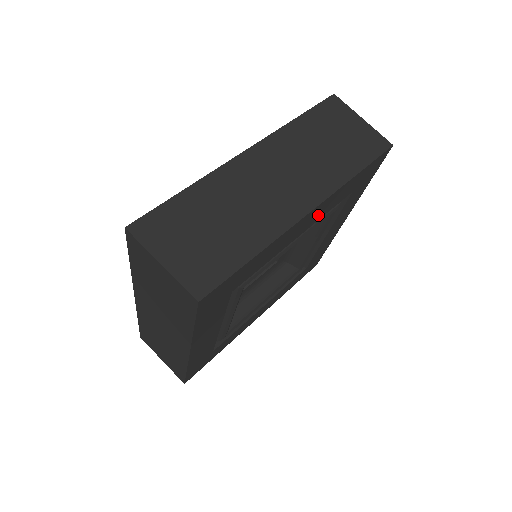
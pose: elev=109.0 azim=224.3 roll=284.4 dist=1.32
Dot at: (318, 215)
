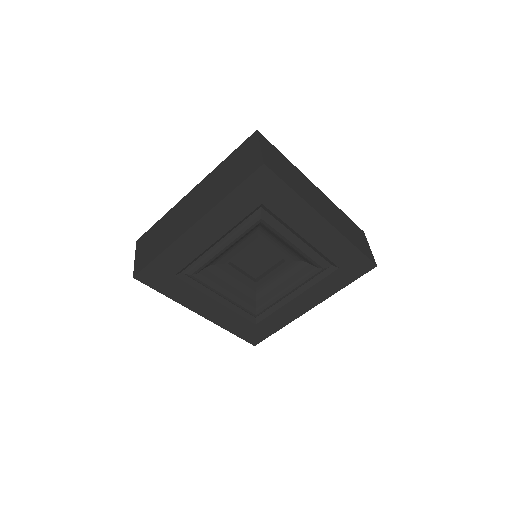
Dot at: (322, 241)
